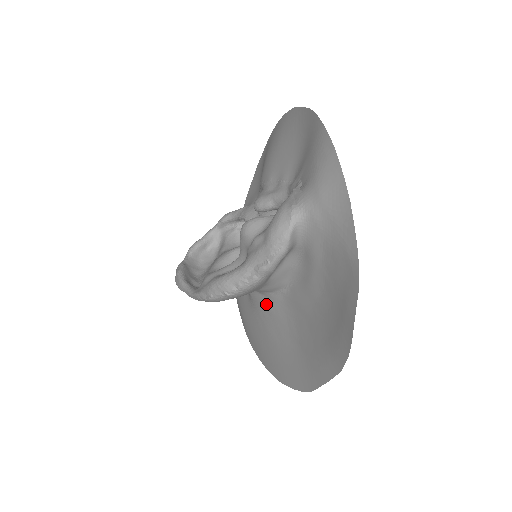
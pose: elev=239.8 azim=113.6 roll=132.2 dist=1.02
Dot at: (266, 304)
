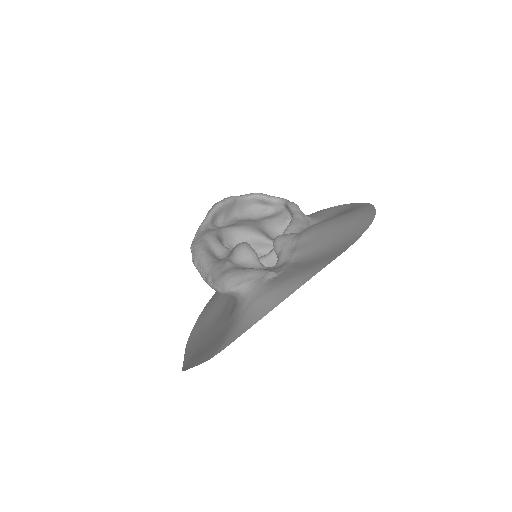
Dot at: occluded
